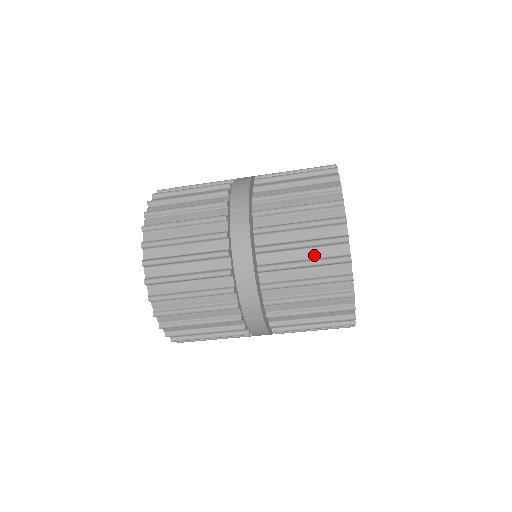
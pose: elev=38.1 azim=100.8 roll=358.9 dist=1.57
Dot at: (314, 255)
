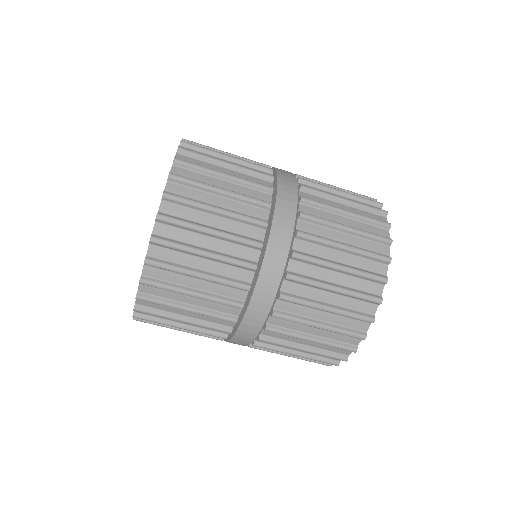
Dot at: (341, 303)
